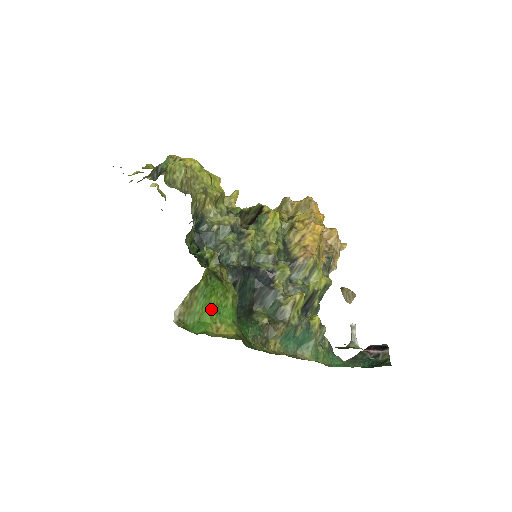
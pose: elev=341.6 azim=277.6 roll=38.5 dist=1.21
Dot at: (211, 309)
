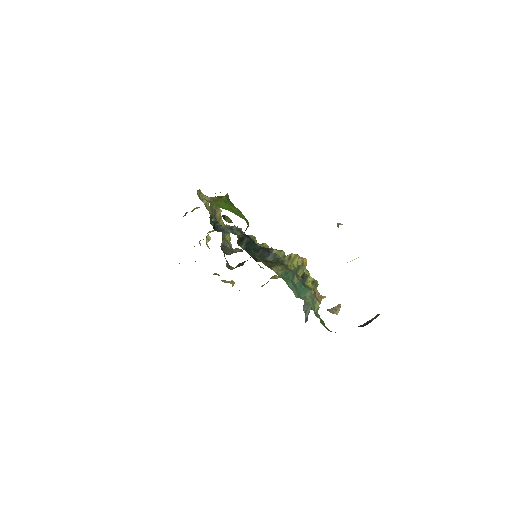
Dot at: (231, 209)
